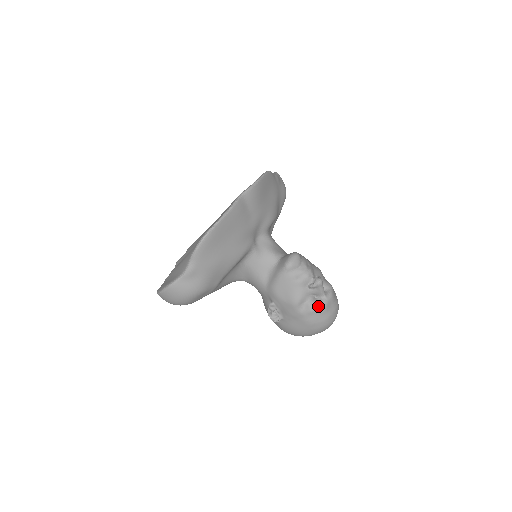
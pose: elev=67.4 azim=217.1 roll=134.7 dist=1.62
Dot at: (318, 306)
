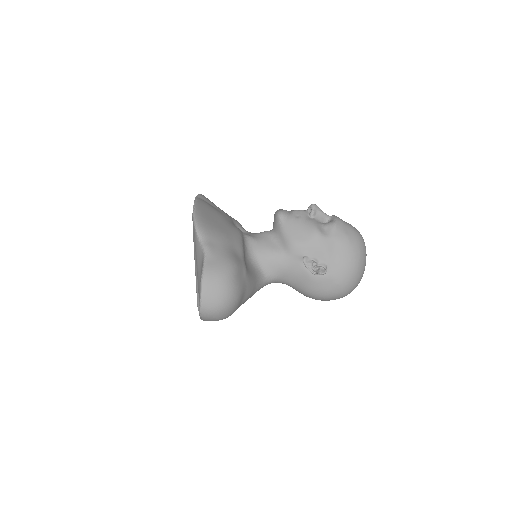
Dot at: (334, 221)
